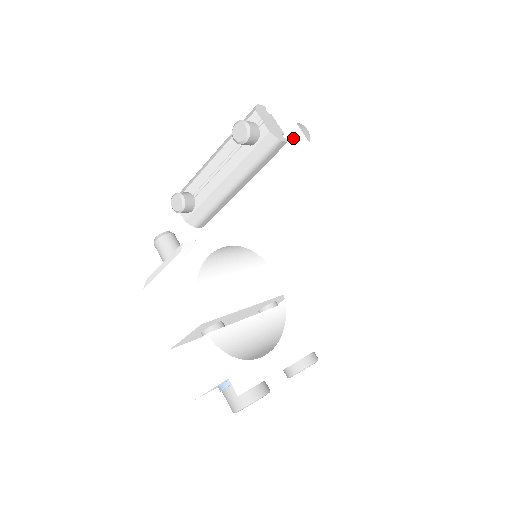
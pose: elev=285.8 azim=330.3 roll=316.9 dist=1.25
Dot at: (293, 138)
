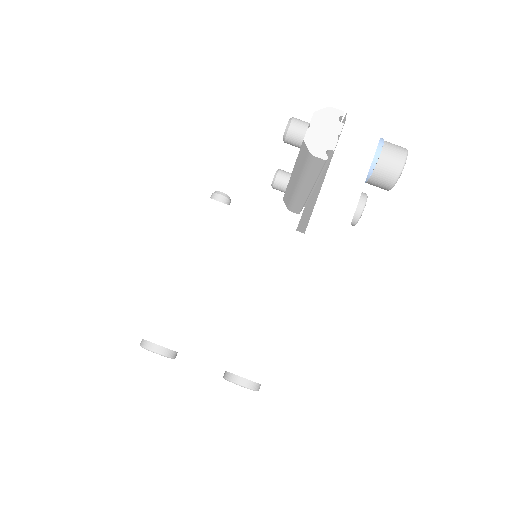
Dot at: (334, 159)
